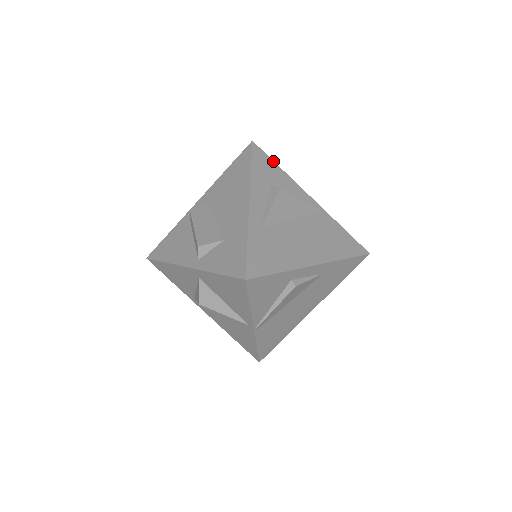
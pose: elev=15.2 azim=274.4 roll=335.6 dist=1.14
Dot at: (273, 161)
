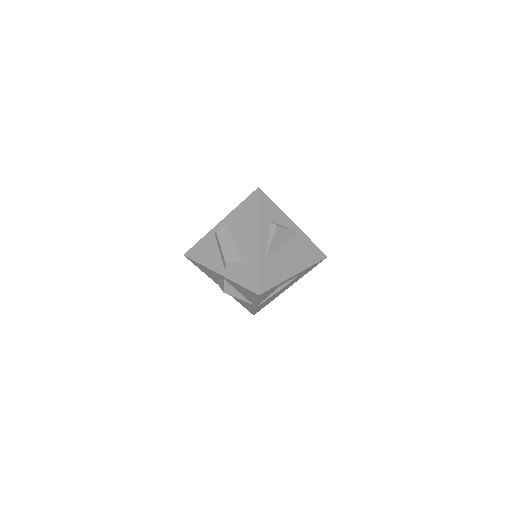
Dot at: (271, 200)
